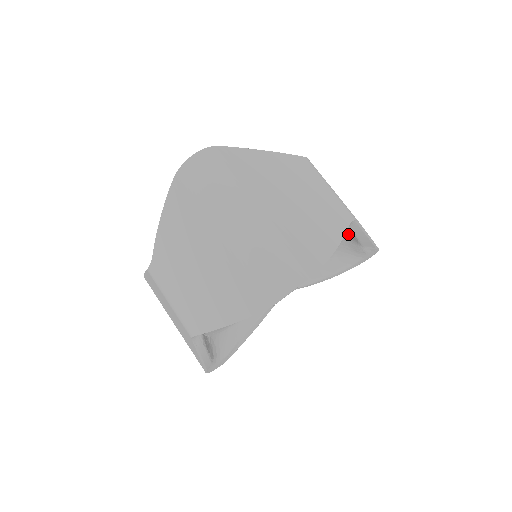
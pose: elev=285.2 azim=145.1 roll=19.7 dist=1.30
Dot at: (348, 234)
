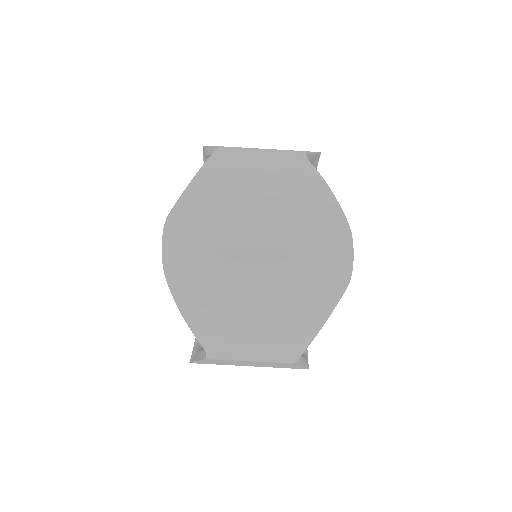
Dot at: occluded
